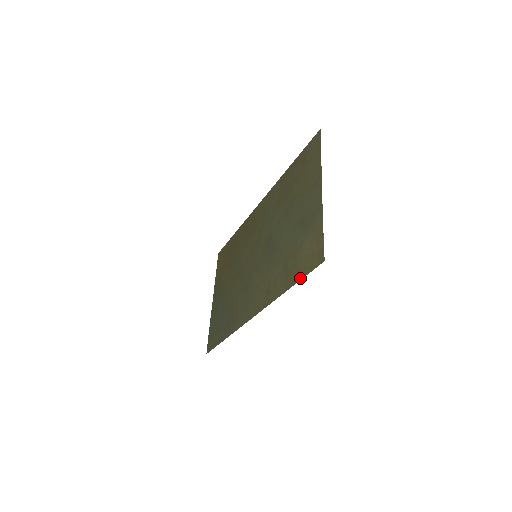
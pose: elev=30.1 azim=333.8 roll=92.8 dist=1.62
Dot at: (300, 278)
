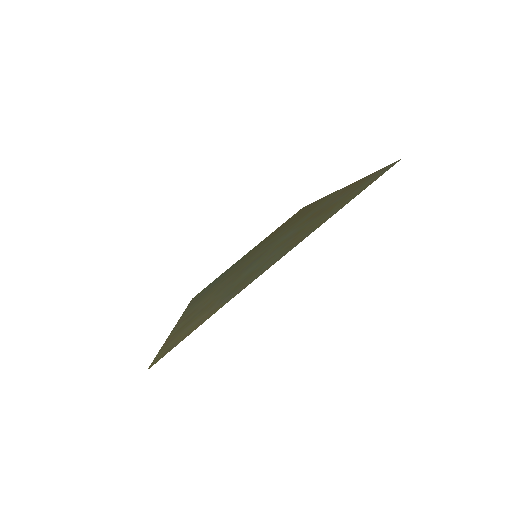
Dot at: (161, 348)
